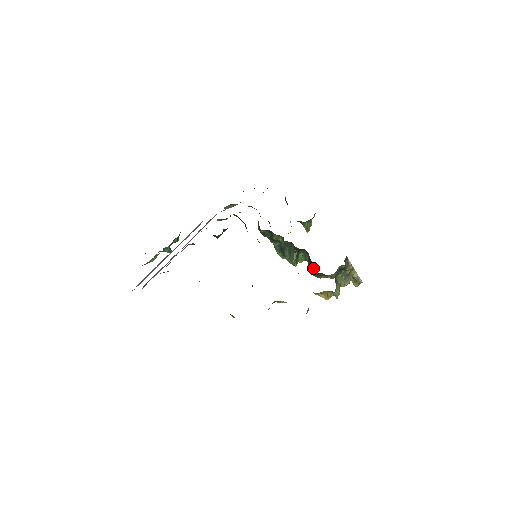
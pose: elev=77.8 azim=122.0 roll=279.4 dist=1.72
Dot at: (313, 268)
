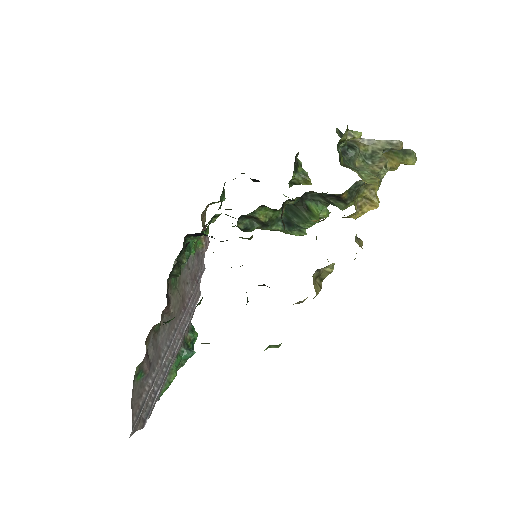
Dot at: (334, 199)
